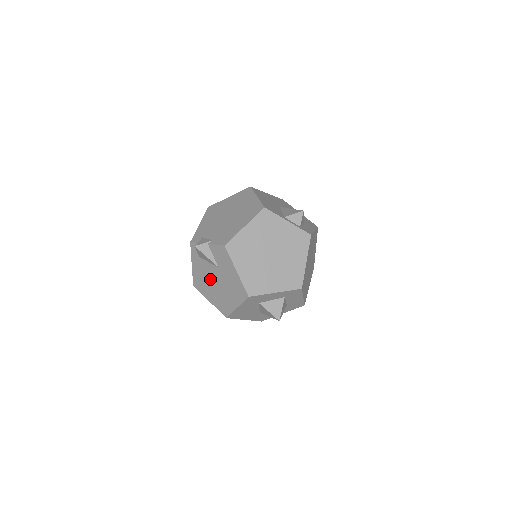
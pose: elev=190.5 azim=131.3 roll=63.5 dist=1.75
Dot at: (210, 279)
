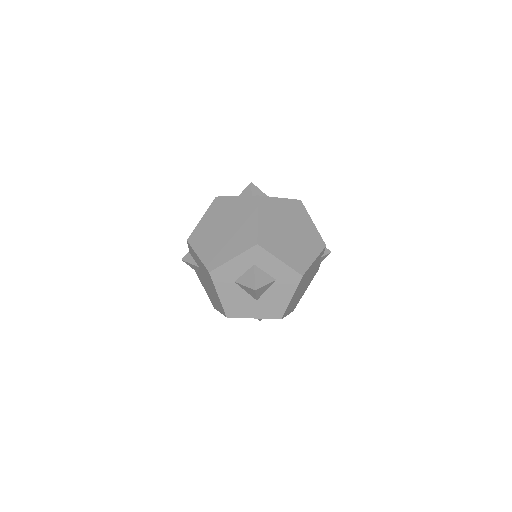
Dot at: (207, 287)
